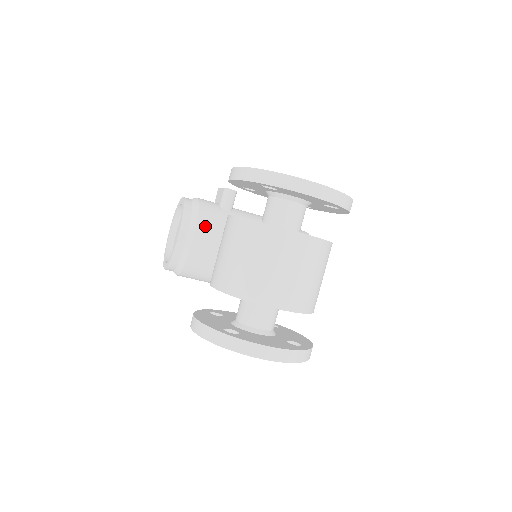
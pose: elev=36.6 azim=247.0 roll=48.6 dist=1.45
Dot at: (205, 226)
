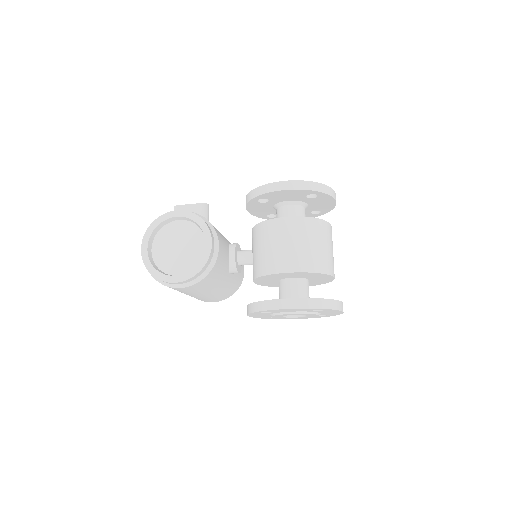
Dot at: (218, 234)
